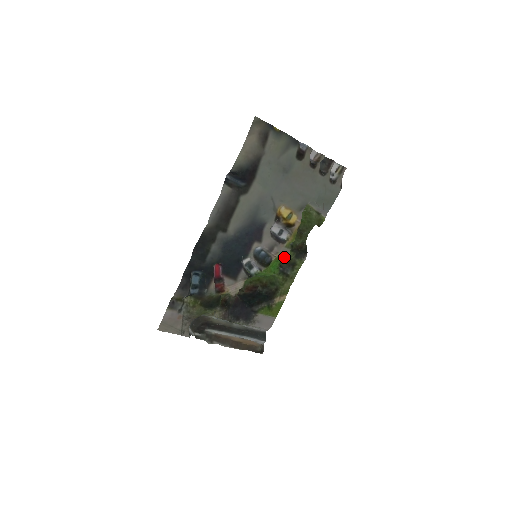
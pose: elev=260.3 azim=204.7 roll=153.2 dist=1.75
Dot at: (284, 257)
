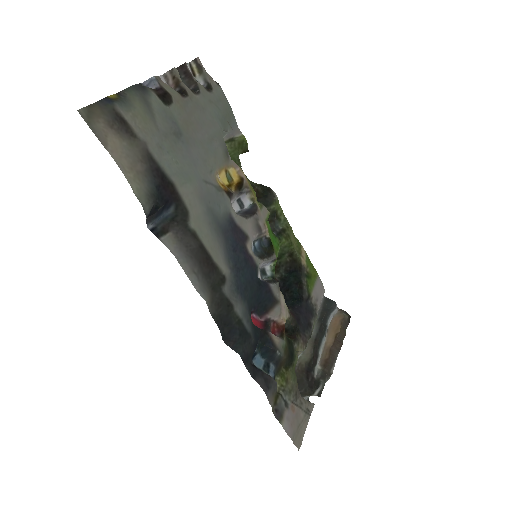
Dot at: (267, 220)
